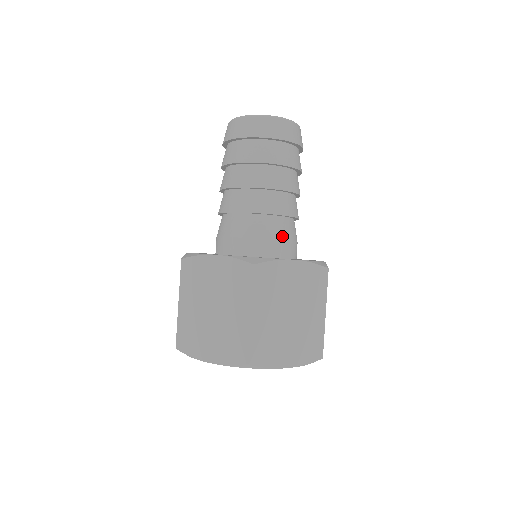
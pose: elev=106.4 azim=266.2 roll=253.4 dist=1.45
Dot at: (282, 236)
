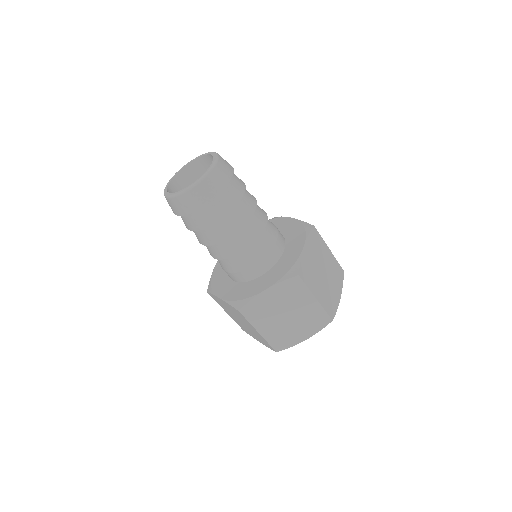
Dot at: (275, 235)
